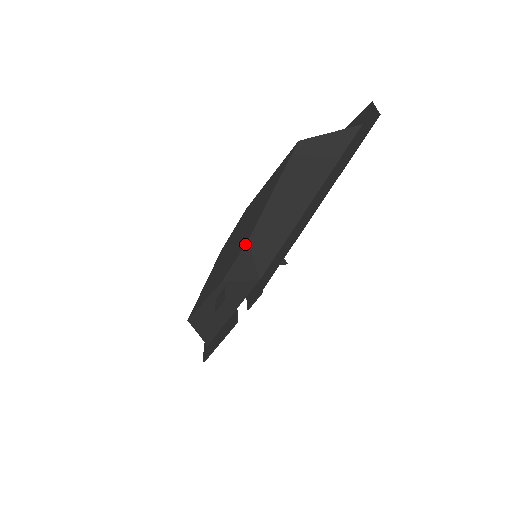
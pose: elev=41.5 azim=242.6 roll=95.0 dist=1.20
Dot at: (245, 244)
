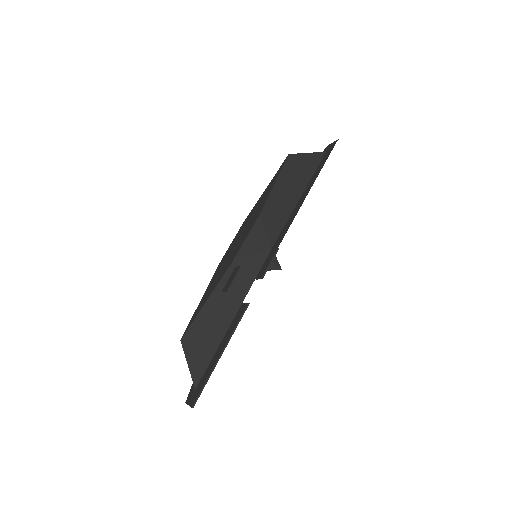
Dot at: (257, 219)
